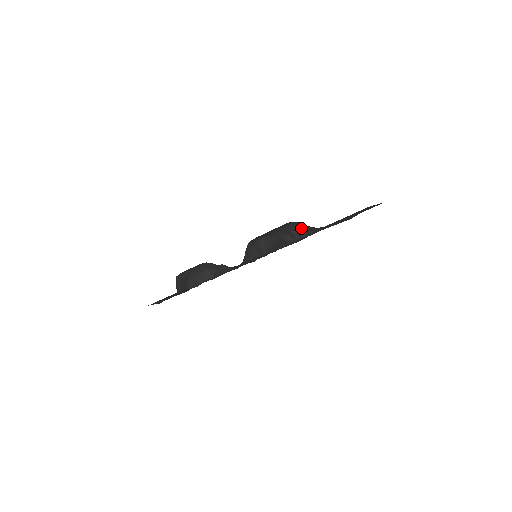
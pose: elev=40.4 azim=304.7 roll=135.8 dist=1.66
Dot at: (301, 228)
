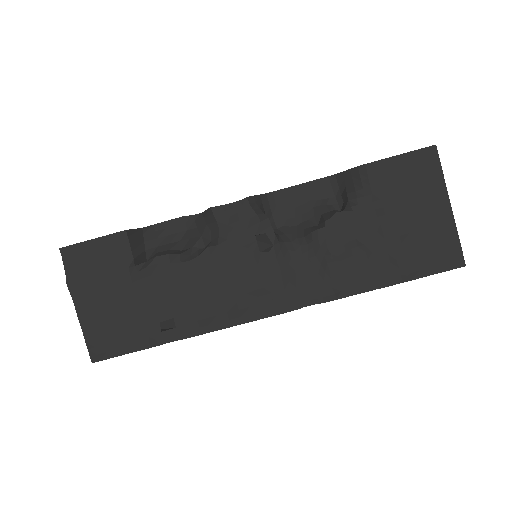
Dot at: occluded
